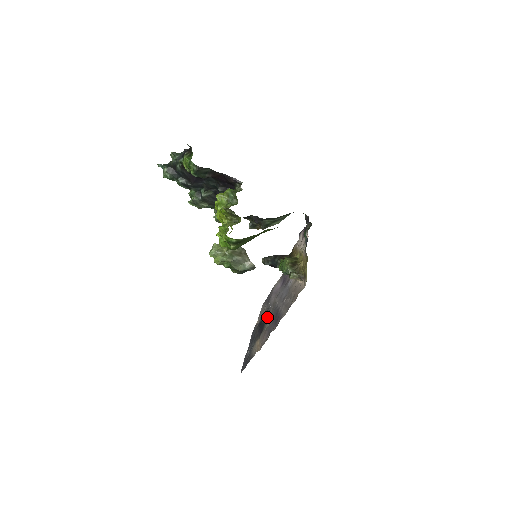
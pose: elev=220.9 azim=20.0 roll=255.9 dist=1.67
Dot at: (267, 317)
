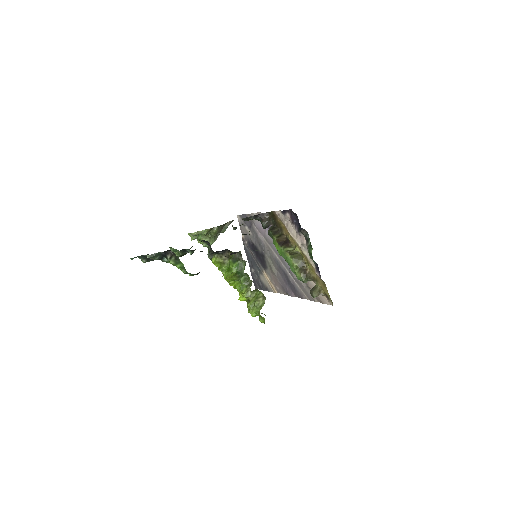
Dot at: (266, 259)
